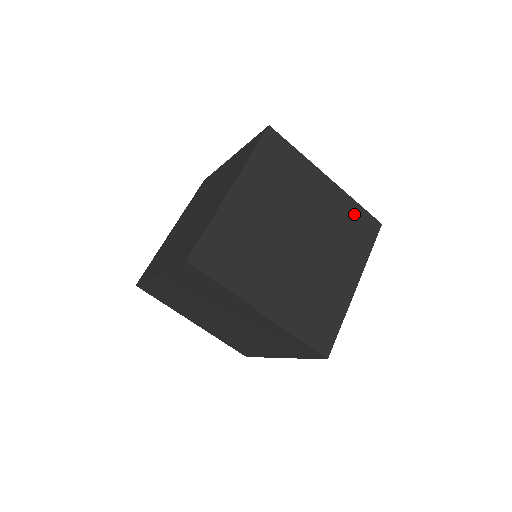
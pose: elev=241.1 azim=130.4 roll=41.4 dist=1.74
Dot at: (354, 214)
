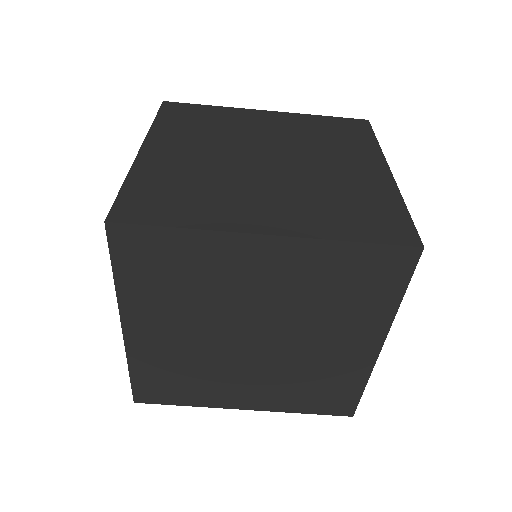
Dot at: occluded
